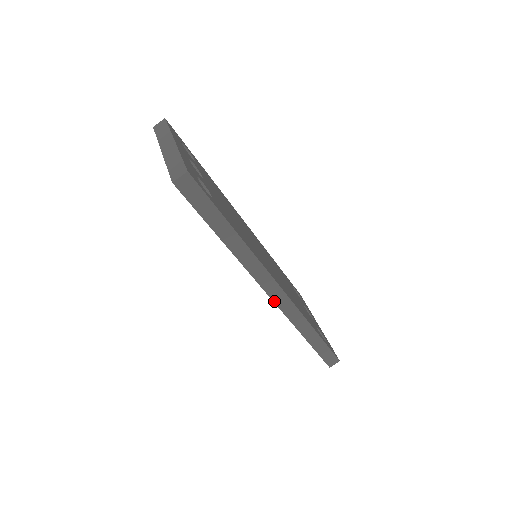
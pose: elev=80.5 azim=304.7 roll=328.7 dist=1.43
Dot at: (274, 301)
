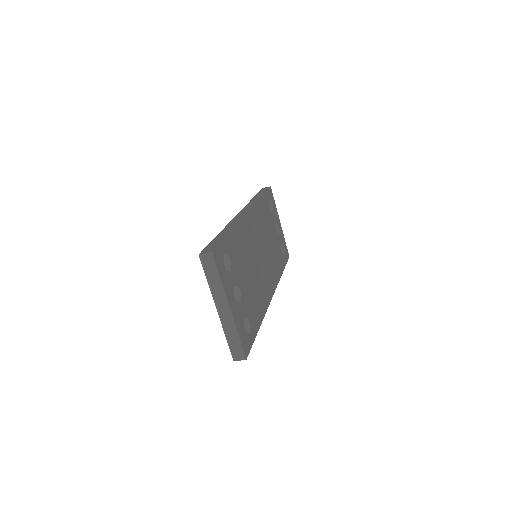
Dot at: occluded
